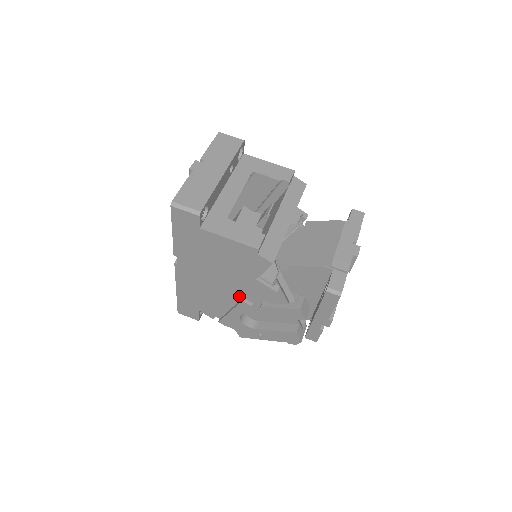
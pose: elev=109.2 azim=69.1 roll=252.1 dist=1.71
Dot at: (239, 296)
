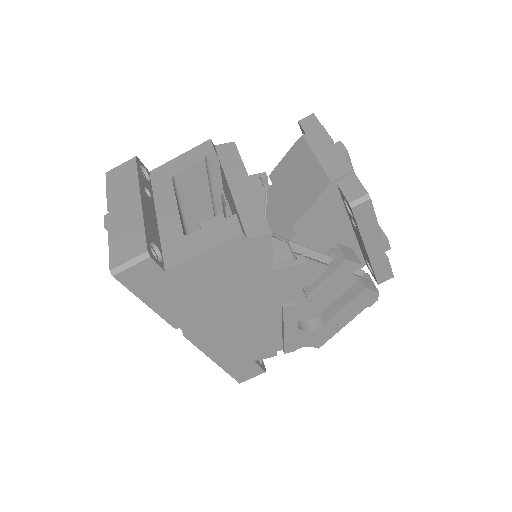
Dot at: (276, 307)
